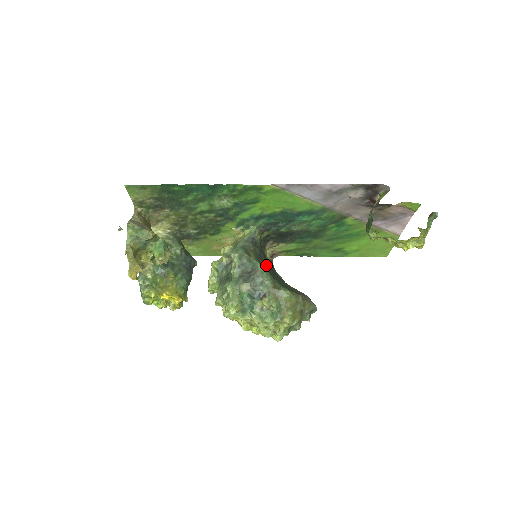
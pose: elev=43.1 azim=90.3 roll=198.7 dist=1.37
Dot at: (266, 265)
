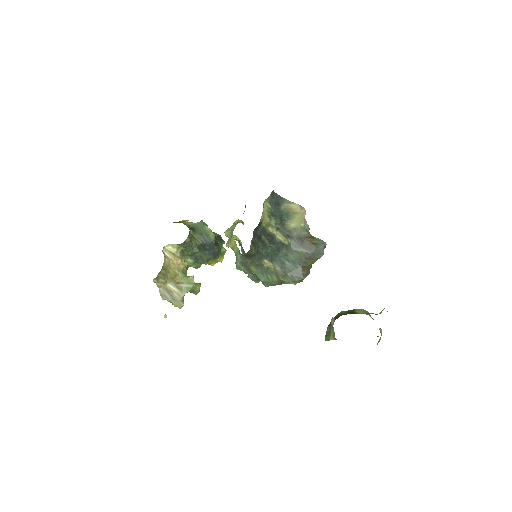
Dot at: (268, 250)
